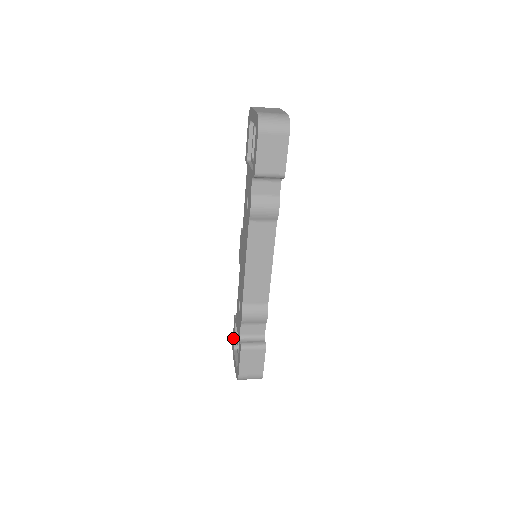
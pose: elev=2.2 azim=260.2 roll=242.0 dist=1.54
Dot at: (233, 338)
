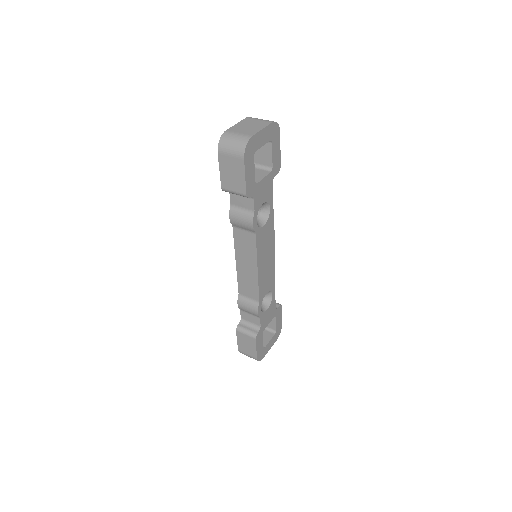
Dot at: occluded
